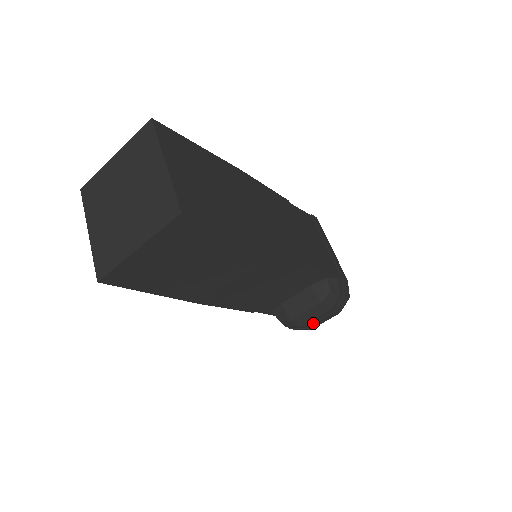
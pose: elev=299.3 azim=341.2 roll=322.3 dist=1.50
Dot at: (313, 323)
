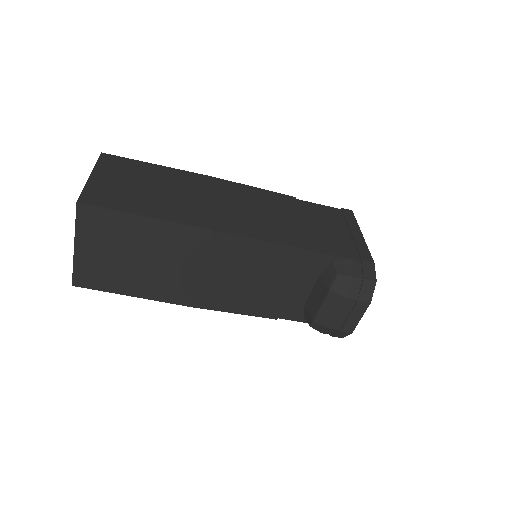
Dot at: (344, 321)
